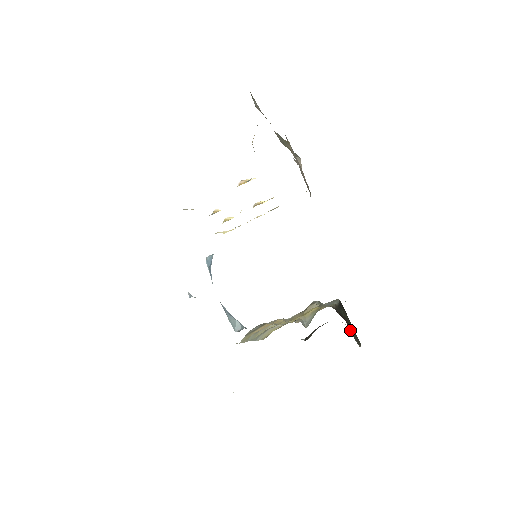
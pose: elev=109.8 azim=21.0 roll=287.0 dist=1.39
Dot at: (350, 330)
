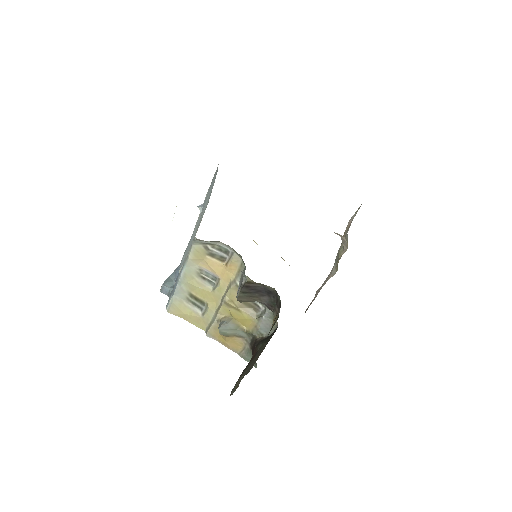
Dot at: (247, 366)
